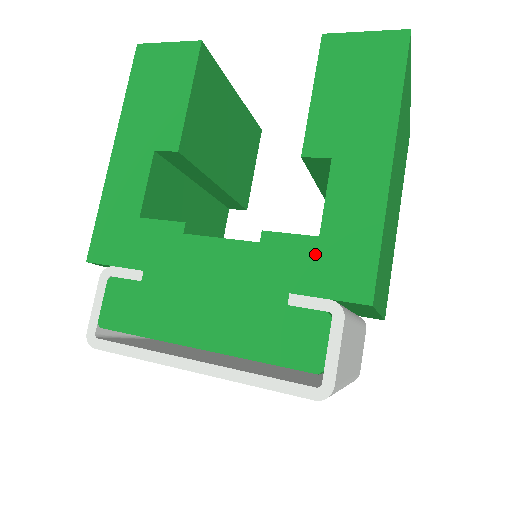
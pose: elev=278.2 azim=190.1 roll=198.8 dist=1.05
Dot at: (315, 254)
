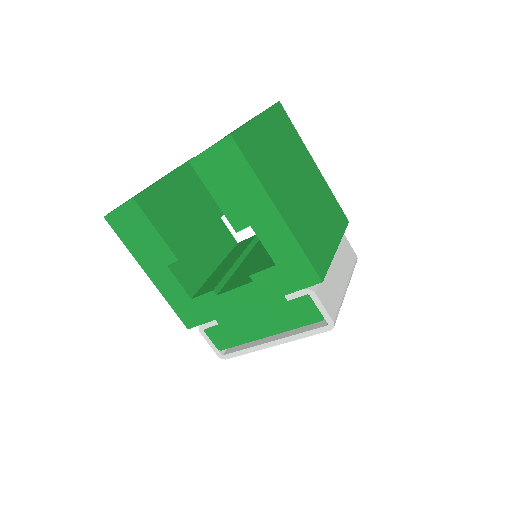
Dot at: (281, 274)
